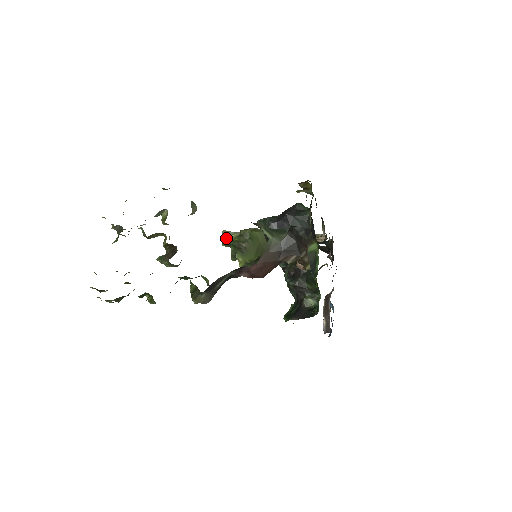
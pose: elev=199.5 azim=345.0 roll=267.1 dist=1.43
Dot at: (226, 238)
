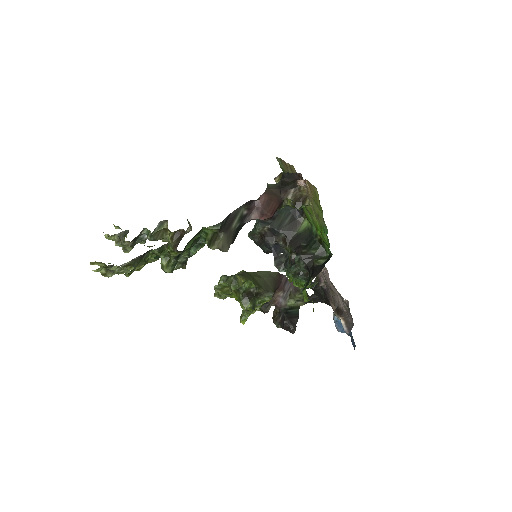
Dot at: (219, 290)
